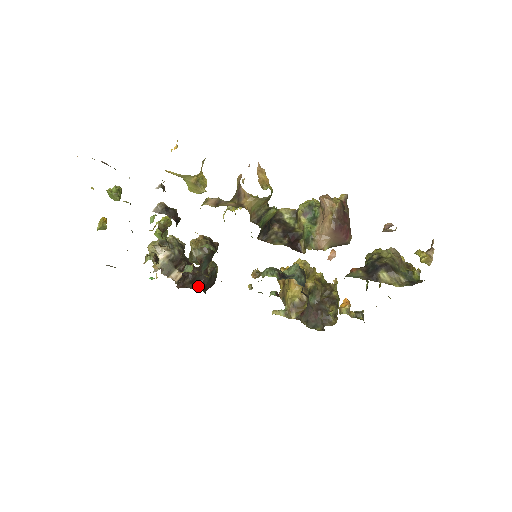
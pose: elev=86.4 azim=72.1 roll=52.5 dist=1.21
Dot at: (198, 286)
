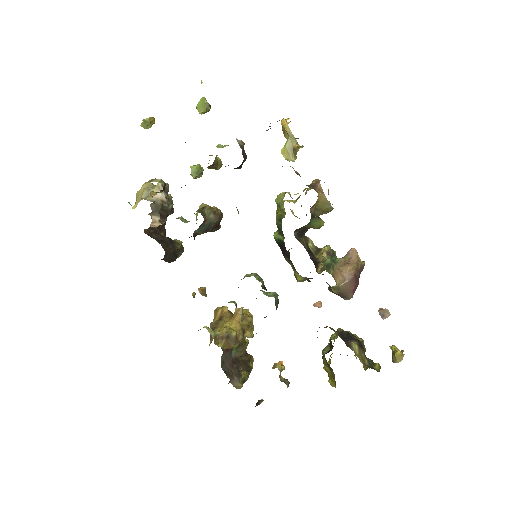
Dot at: (164, 247)
